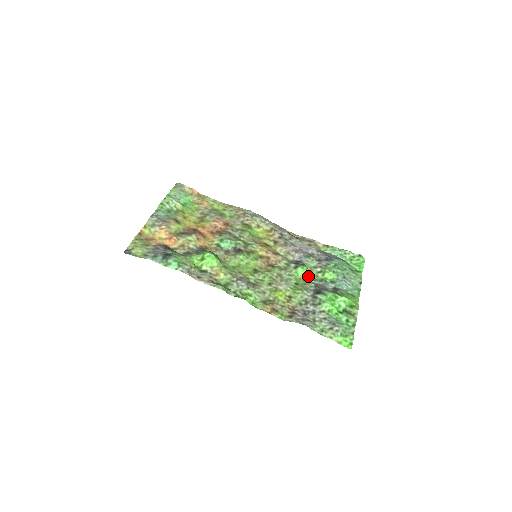
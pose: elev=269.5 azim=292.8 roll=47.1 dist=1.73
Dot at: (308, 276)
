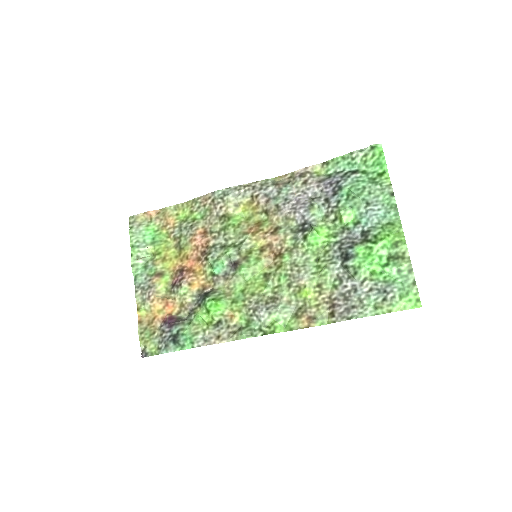
Dot at: (325, 237)
